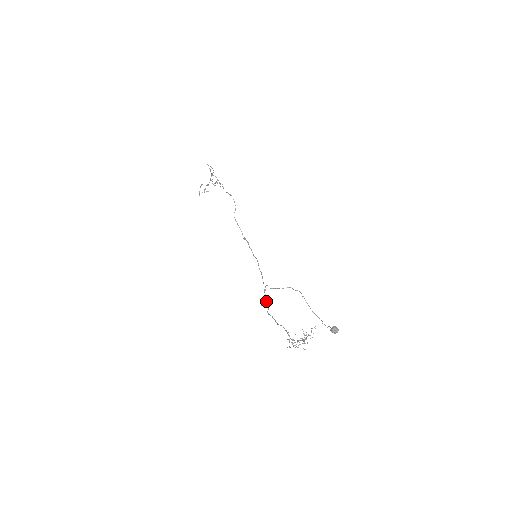
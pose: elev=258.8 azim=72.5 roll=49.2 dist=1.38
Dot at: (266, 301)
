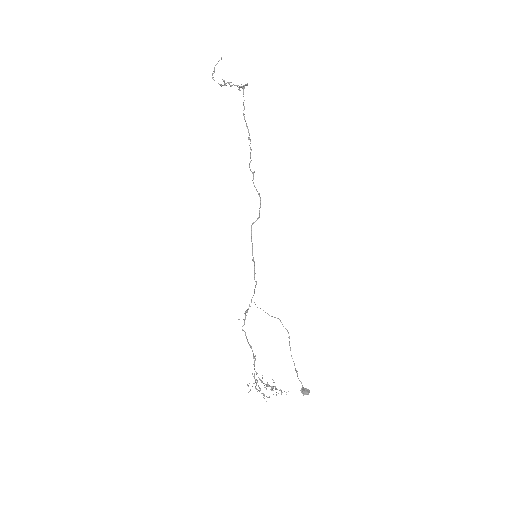
Dot at: occluded
